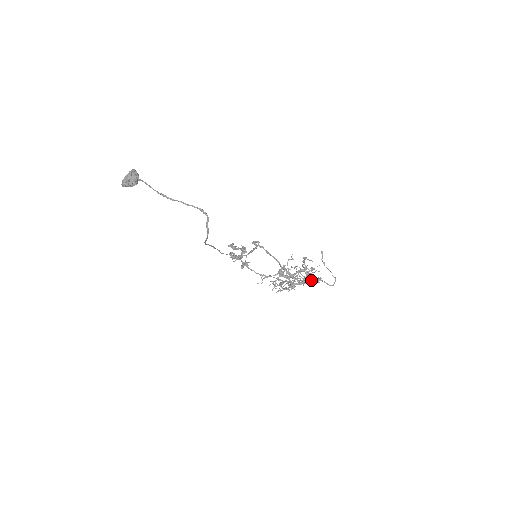
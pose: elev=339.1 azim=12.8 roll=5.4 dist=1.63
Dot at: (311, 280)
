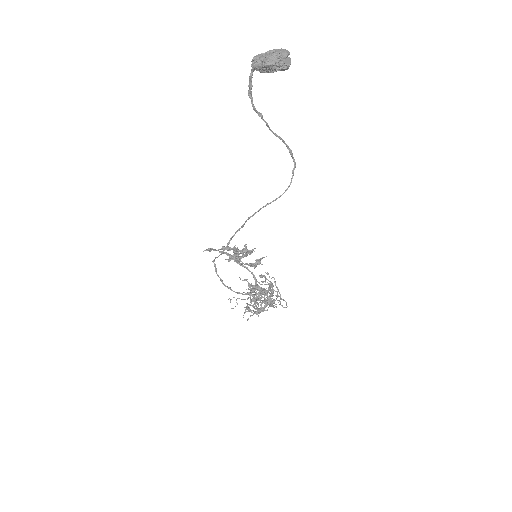
Dot at: occluded
